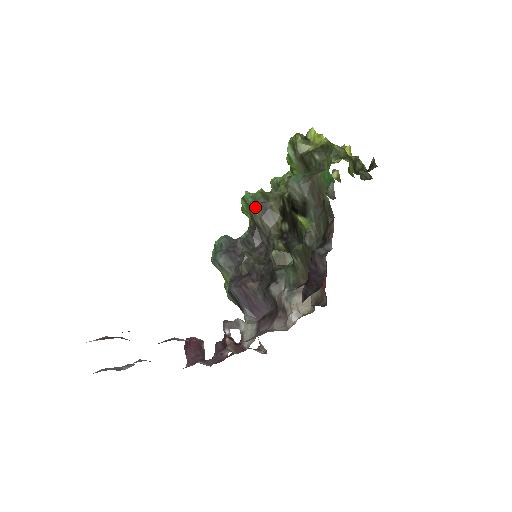
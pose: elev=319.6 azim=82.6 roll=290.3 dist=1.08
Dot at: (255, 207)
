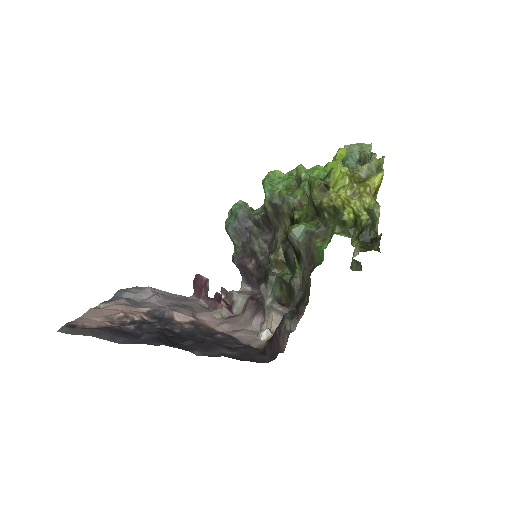
Dot at: (269, 205)
